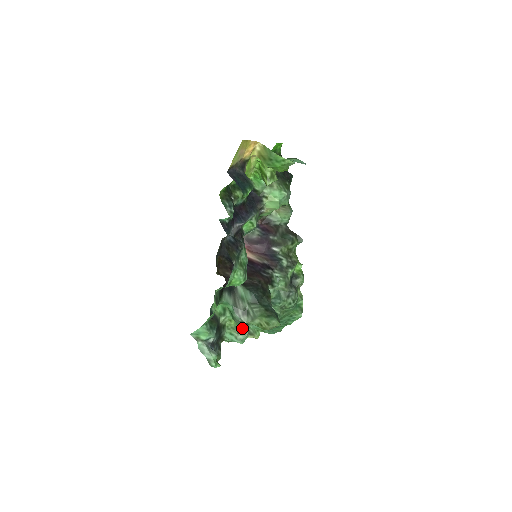
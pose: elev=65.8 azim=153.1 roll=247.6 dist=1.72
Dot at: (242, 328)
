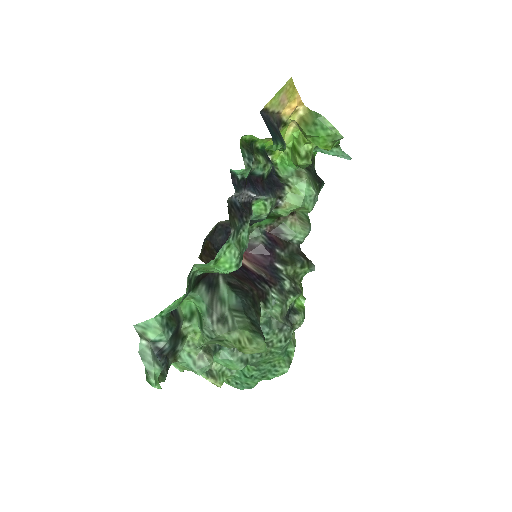
Dot at: (207, 351)
